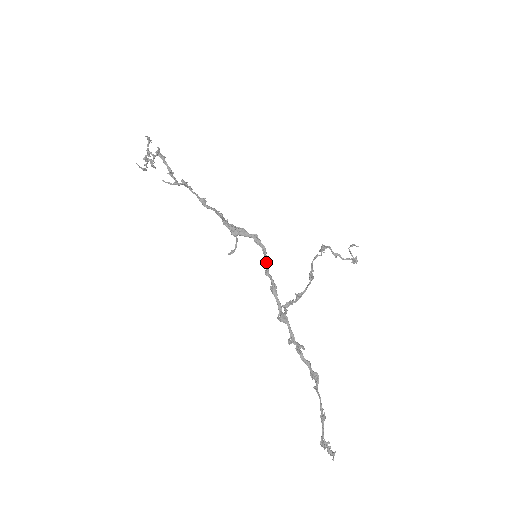
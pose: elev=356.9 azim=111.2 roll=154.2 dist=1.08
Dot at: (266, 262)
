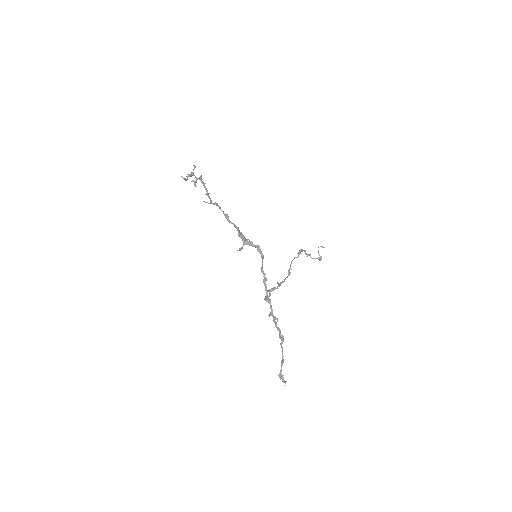
Dot at: (262, 263)
